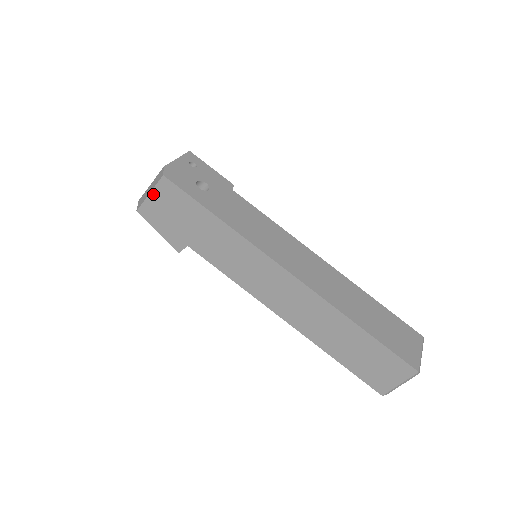
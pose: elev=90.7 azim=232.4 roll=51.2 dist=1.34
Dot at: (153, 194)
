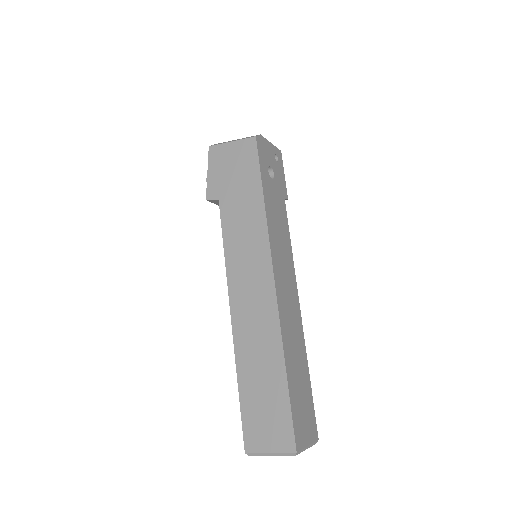
Dot at: (234, 144)
